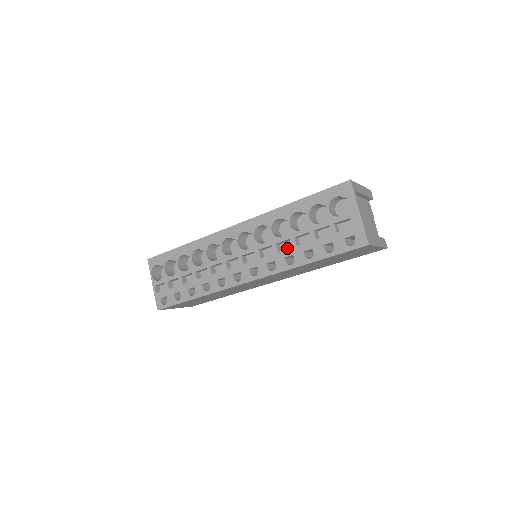
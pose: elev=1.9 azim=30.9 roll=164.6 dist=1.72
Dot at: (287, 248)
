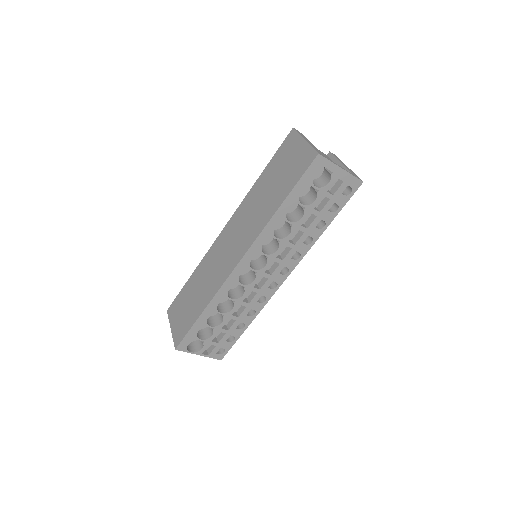
Dot at: (294, 234)
